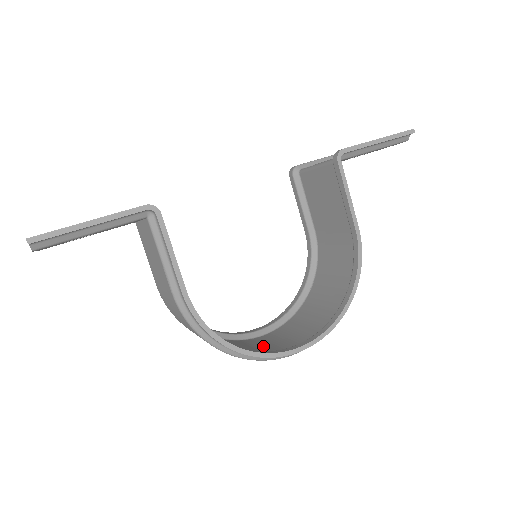
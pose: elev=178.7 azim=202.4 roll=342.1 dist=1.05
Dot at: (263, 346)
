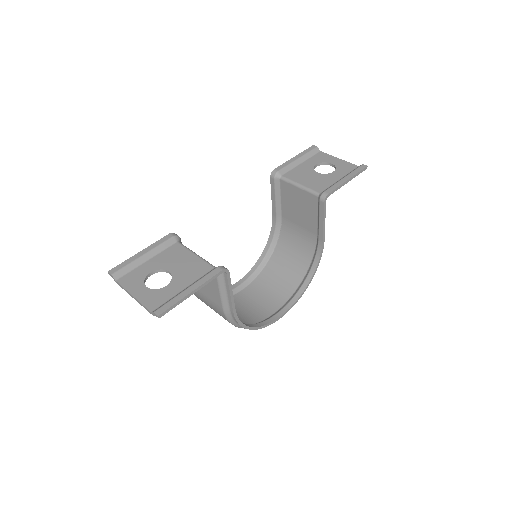
Dot at: (251, 306)
